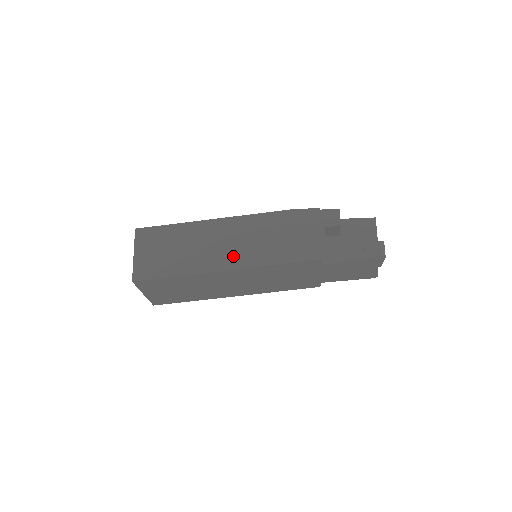
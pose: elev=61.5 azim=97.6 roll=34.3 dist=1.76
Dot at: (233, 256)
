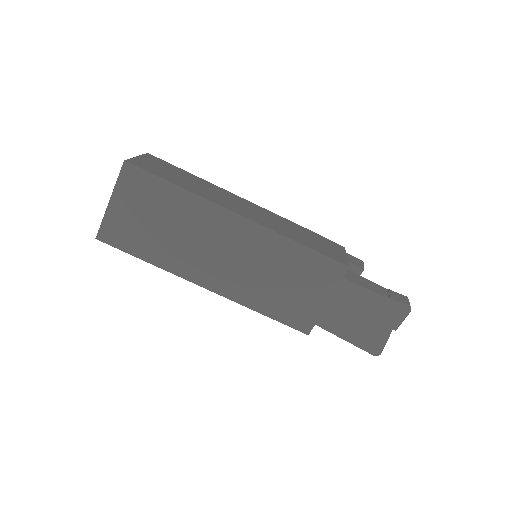
Dot at: (250, 214)
